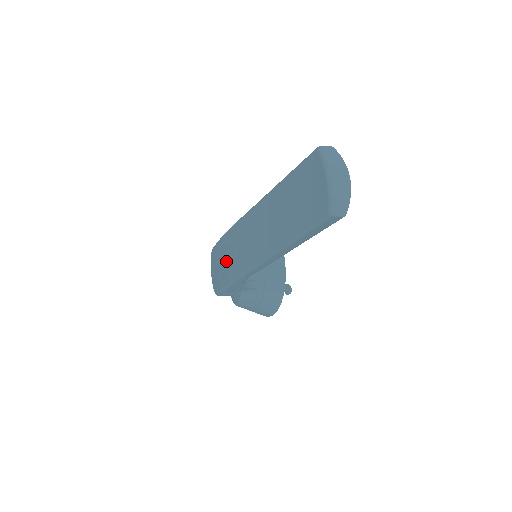
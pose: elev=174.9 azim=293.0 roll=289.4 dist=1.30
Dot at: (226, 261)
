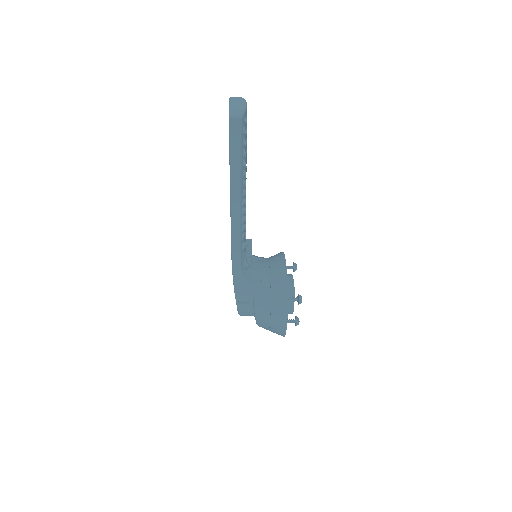
Dot at: occluded
